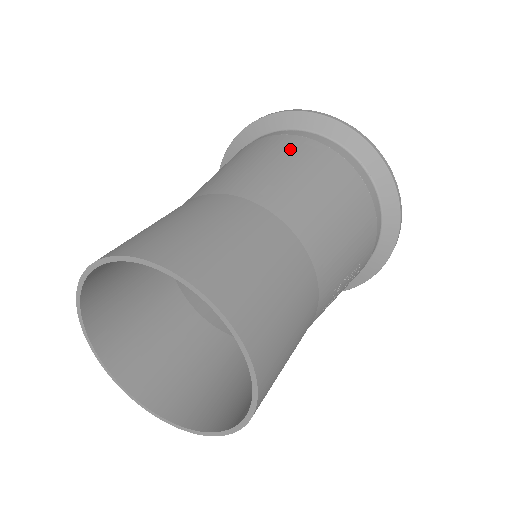
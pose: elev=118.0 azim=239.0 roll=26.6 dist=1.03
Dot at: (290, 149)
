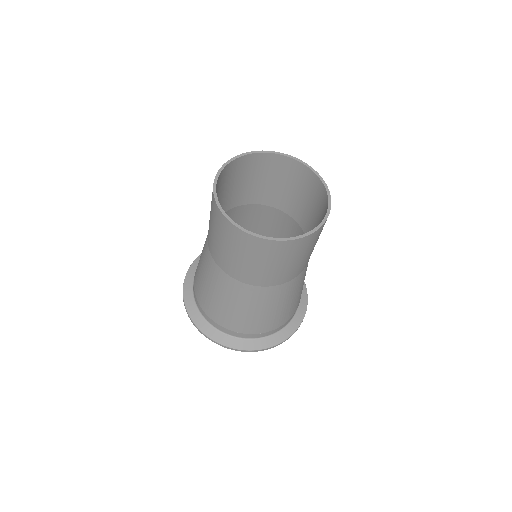
Dot at: occluded
